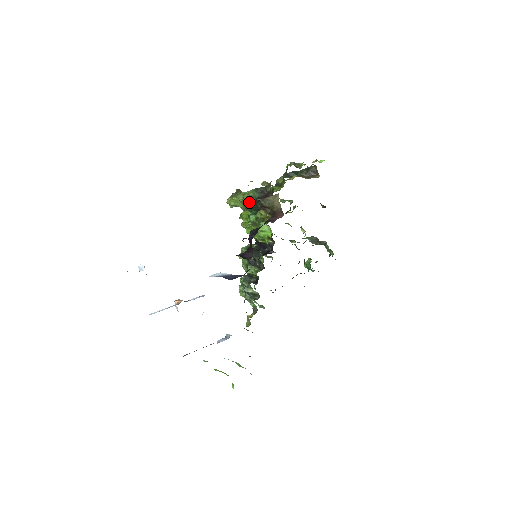
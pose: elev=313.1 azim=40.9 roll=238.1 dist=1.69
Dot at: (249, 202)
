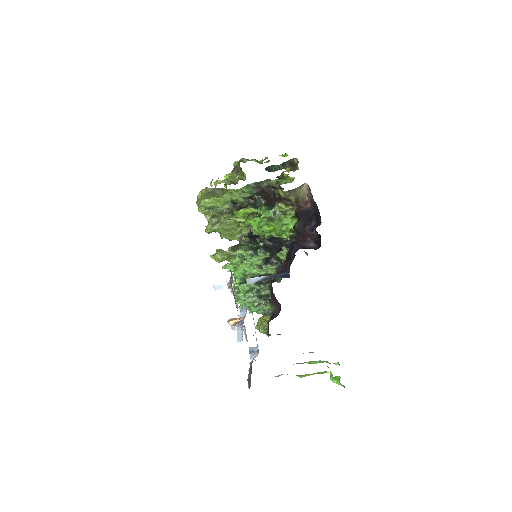
Dot at: (239, 200)
